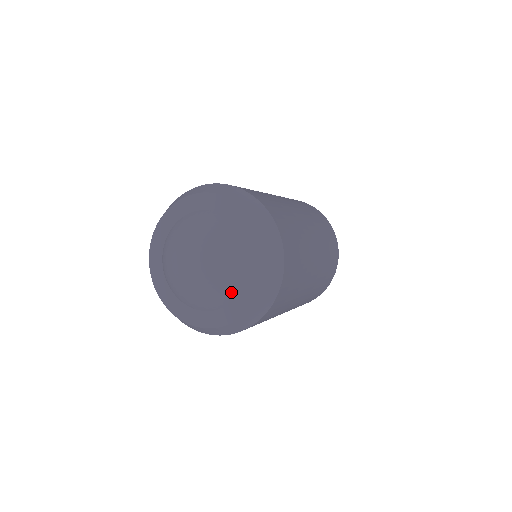
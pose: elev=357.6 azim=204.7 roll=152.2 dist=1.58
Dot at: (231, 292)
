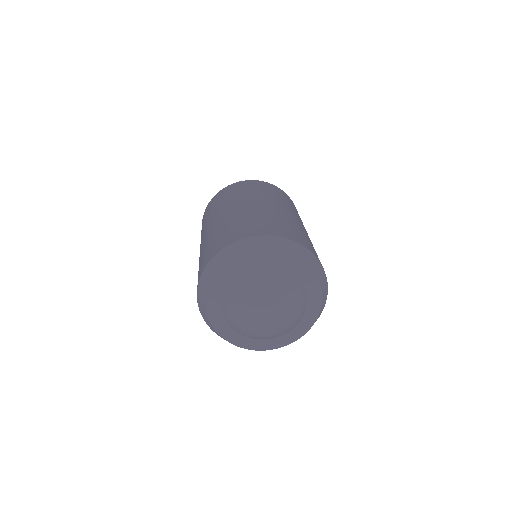
Dot at: (302, 312)
